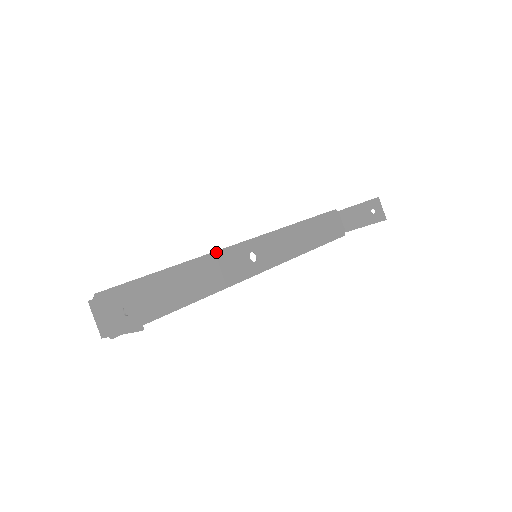
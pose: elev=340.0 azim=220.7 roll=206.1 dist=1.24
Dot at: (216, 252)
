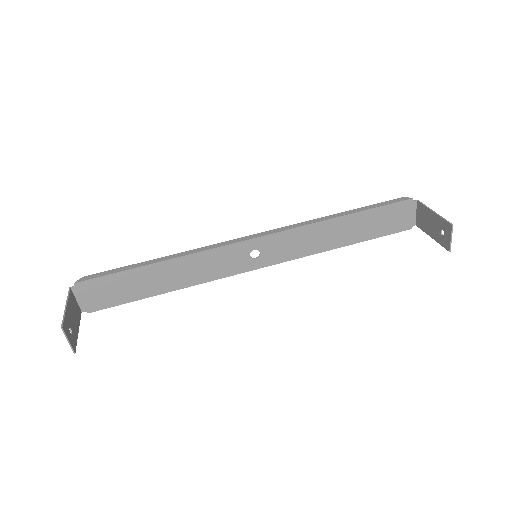
Dot at: (208, 250)
